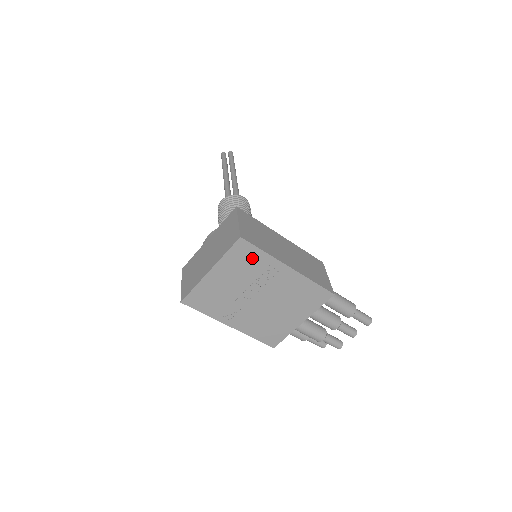
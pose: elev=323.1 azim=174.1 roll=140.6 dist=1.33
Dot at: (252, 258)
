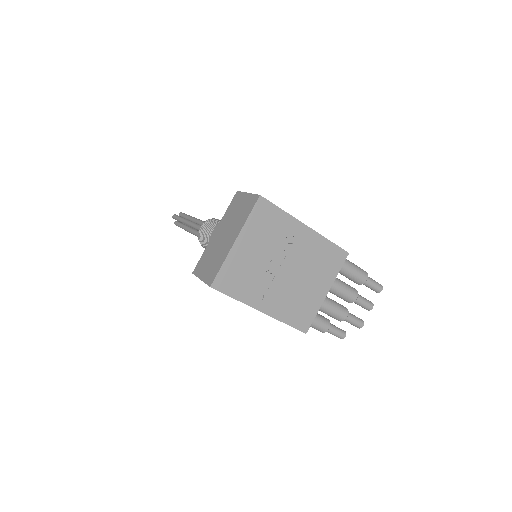
Dot at: (273, 219)
